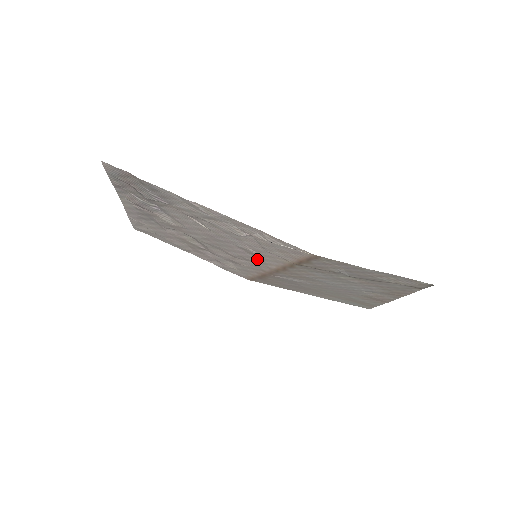
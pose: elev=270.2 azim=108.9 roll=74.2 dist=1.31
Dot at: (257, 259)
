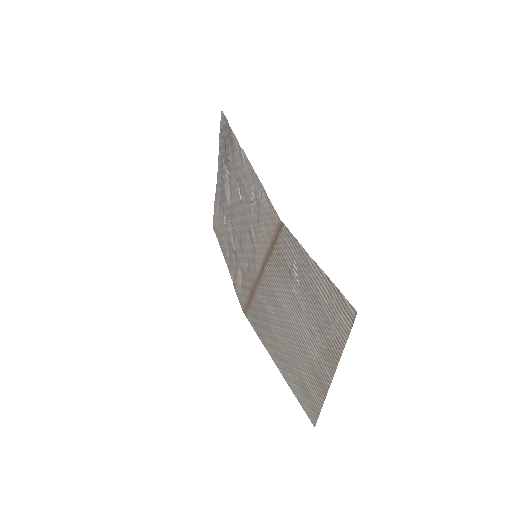
Dot at: (253, 253)
